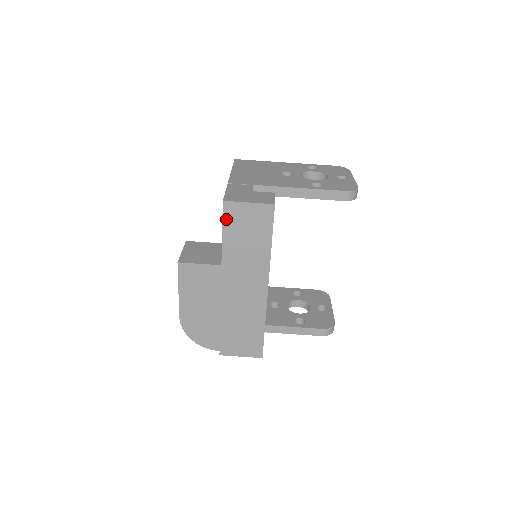
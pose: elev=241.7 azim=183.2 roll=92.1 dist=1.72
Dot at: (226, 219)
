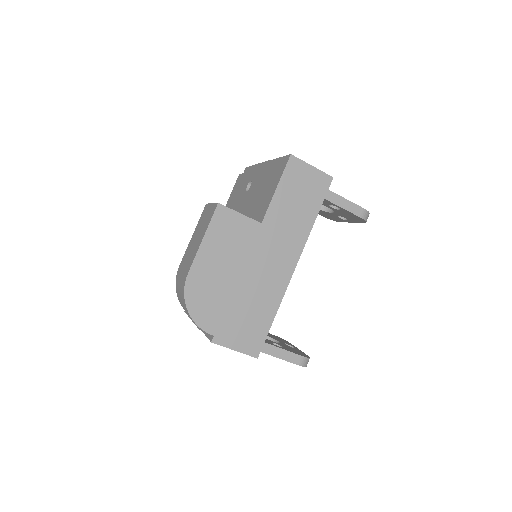
Dot at: (286, 174)
